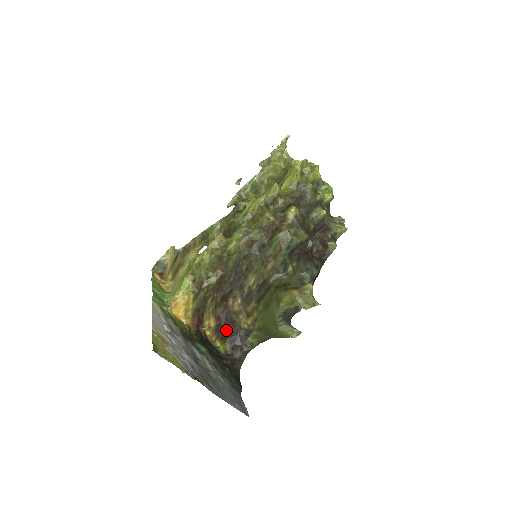
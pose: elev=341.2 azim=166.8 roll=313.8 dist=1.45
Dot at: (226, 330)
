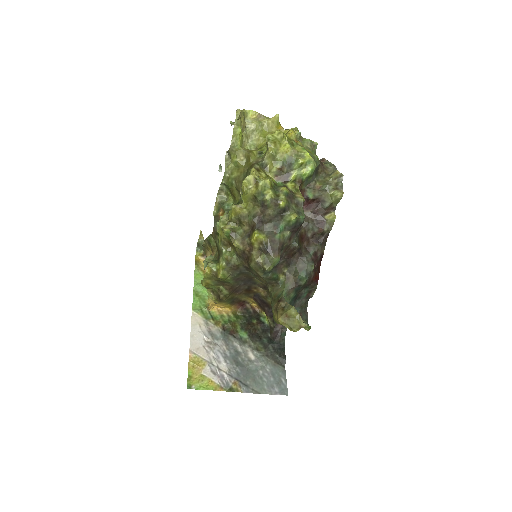
Dot at: (264, 307)
